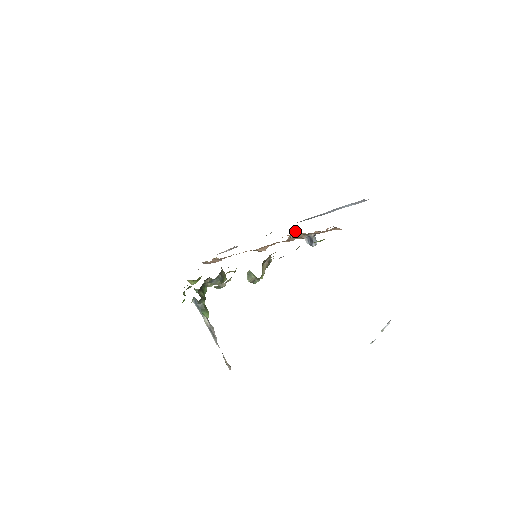
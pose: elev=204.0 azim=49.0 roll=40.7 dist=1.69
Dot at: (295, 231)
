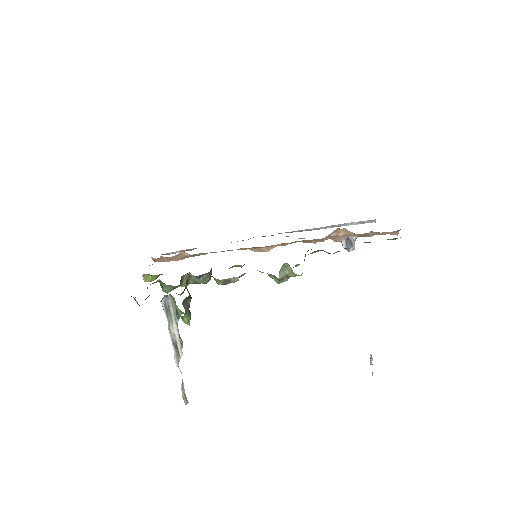
Dot at: (343, 228)
